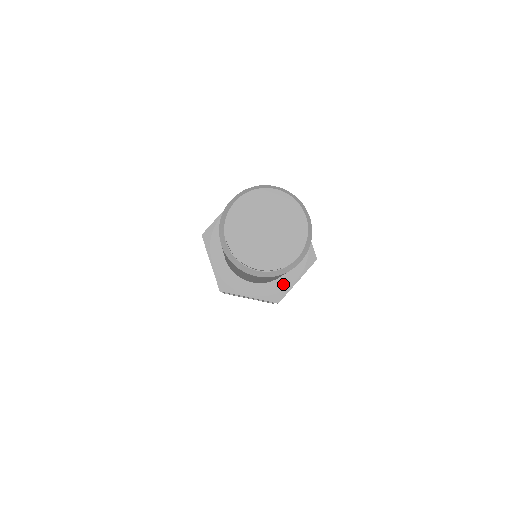
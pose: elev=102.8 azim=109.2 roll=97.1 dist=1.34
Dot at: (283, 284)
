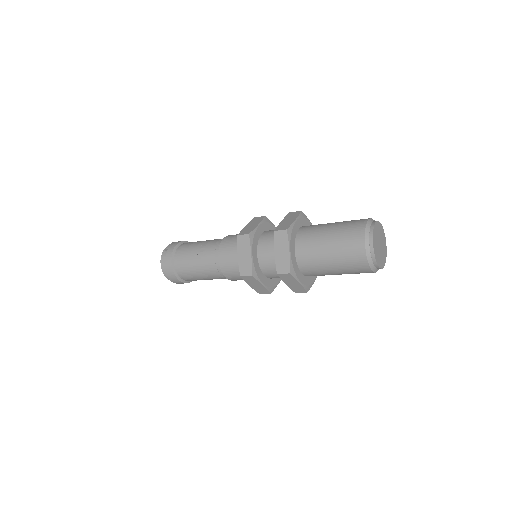
Dot at: occluded
